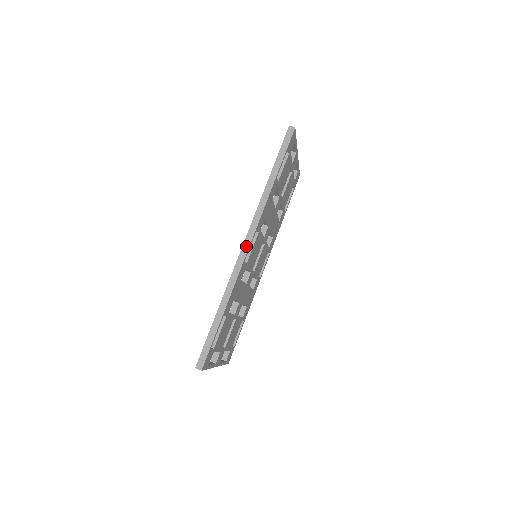
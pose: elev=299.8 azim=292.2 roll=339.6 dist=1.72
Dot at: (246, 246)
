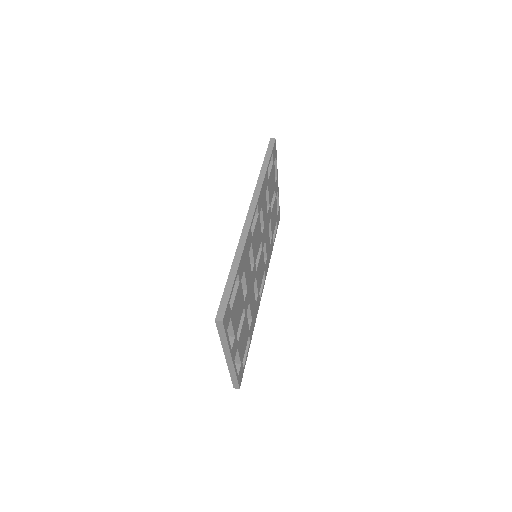
Dot at: (250, 215)
